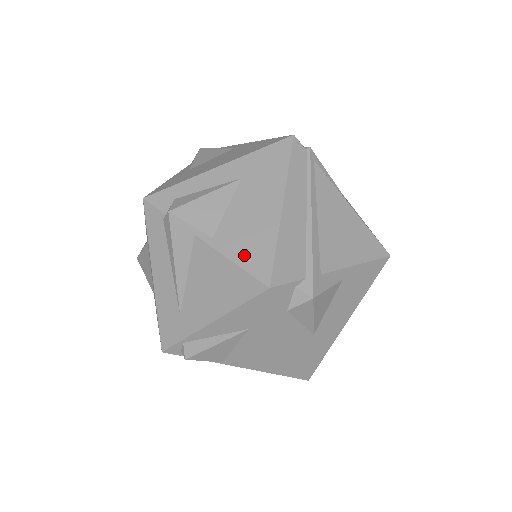
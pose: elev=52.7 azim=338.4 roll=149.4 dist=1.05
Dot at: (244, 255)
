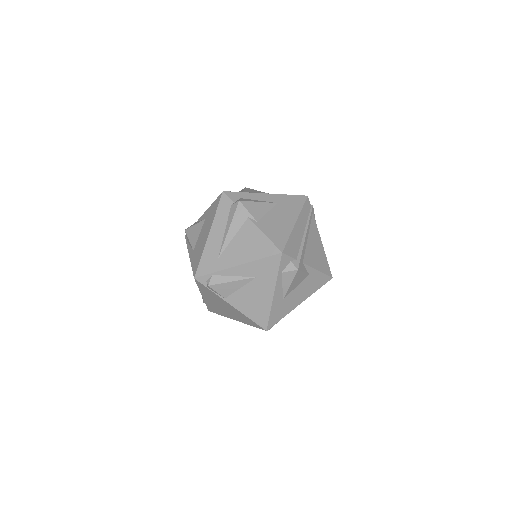
Dot at: (272, 235)
